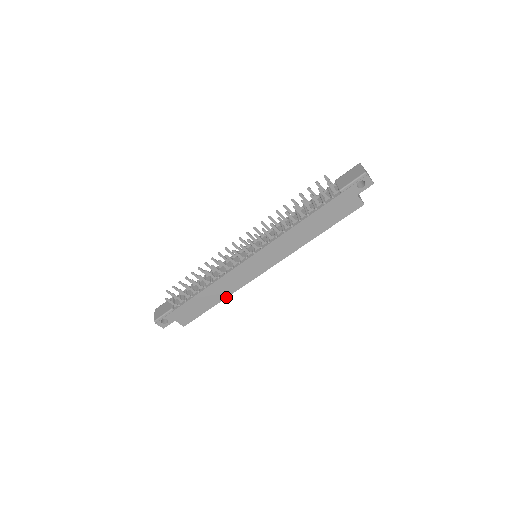
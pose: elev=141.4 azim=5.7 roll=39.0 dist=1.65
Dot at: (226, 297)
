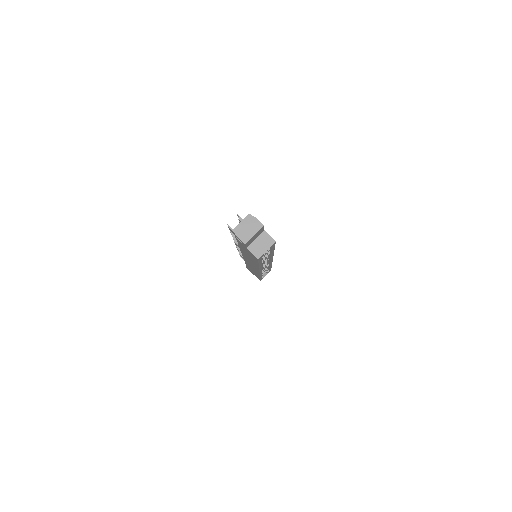
Dot at: (260, 276)
